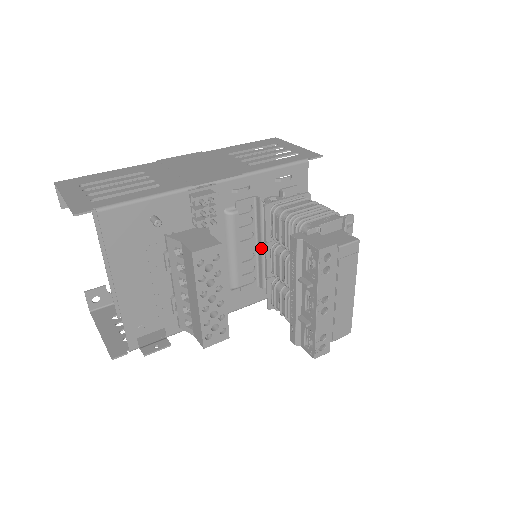
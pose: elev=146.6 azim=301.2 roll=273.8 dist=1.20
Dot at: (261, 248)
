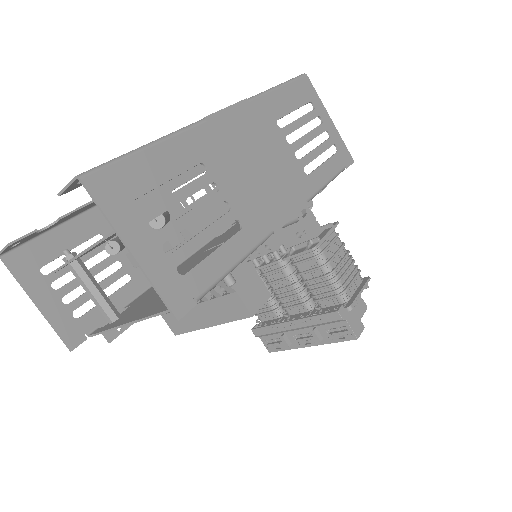
Dot at: occluded
